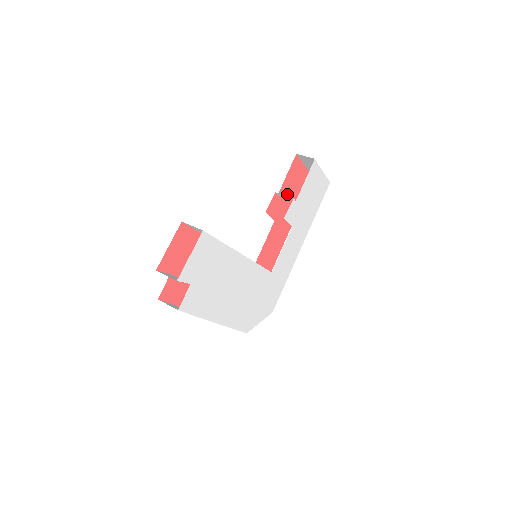
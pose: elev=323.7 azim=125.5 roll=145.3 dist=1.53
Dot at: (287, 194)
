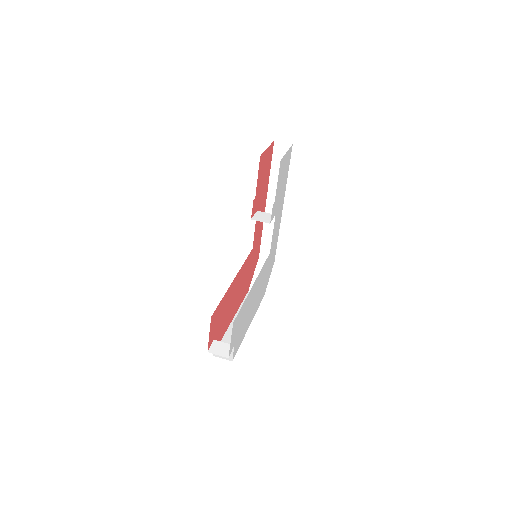
Dot at: (260, 184)
